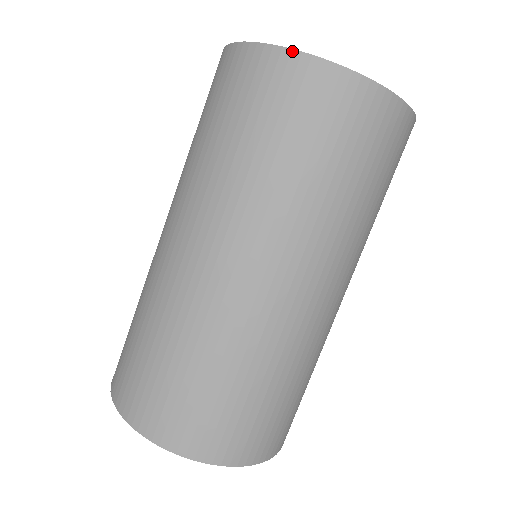
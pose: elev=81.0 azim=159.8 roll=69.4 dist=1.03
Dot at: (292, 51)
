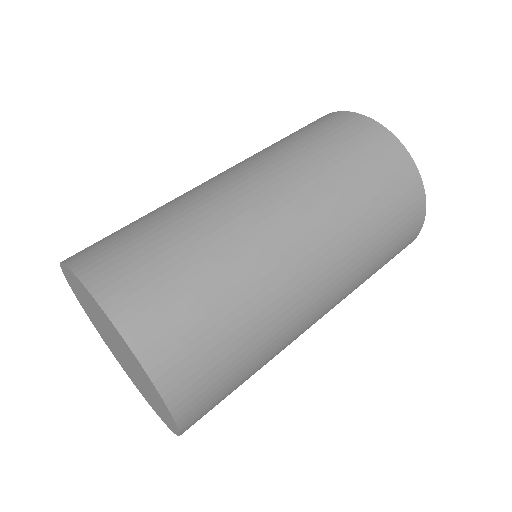
Dot at: (328, 114)
